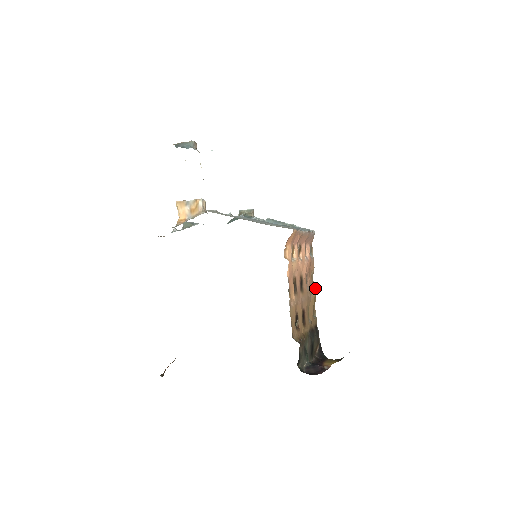
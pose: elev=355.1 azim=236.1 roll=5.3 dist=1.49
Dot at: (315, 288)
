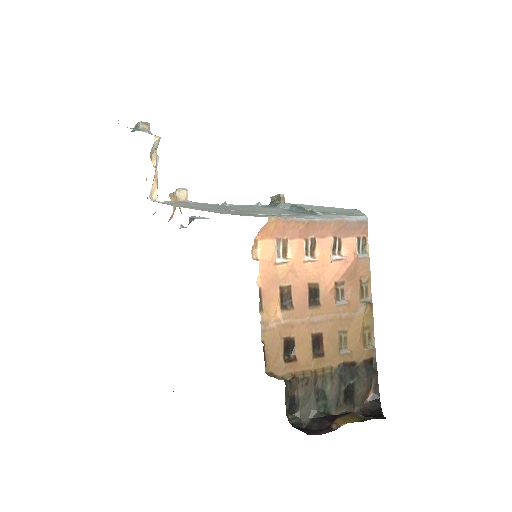
Dot at: (365, 303)
